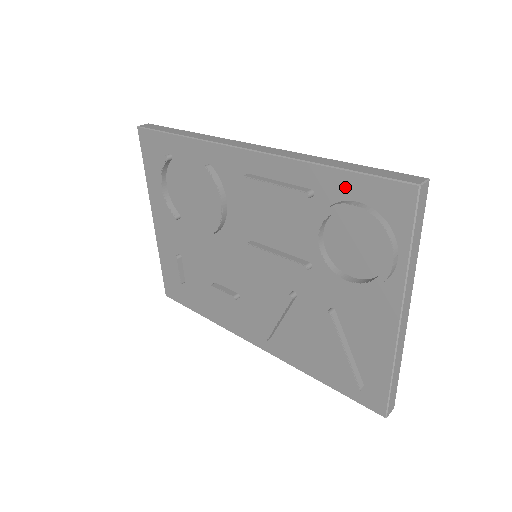
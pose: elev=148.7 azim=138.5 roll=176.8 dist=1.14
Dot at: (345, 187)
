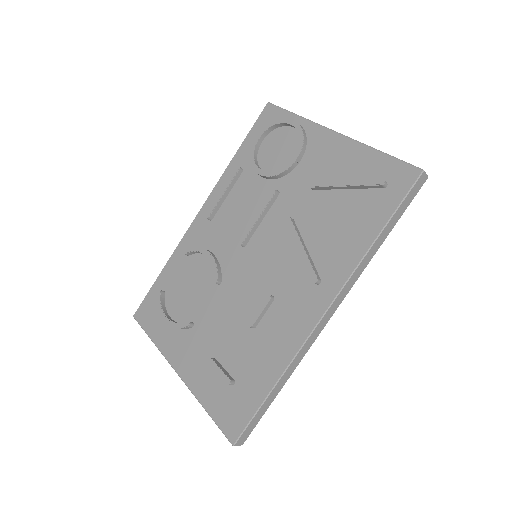
Dot at: (249, 145)
